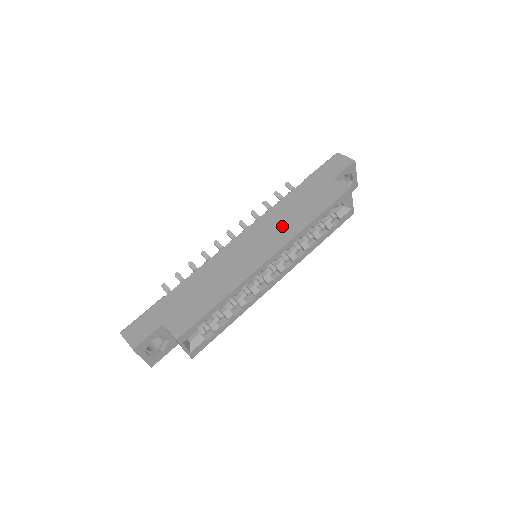
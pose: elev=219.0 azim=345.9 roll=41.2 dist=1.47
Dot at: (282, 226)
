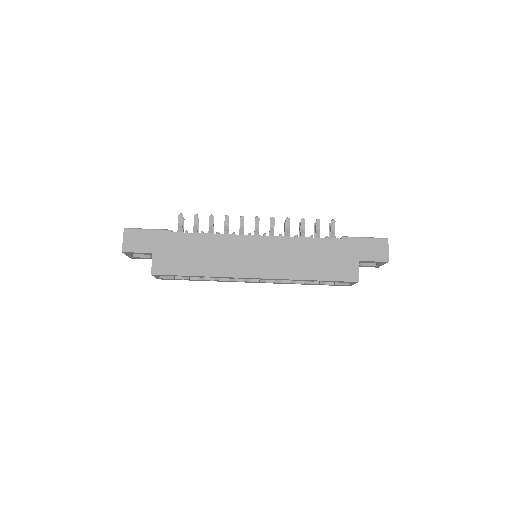
Dot at: (288, 261)
